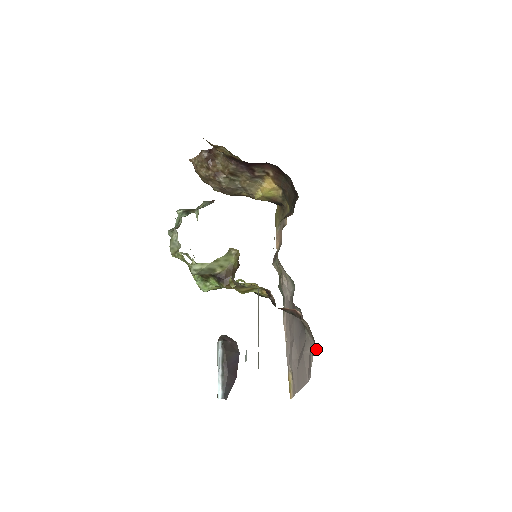
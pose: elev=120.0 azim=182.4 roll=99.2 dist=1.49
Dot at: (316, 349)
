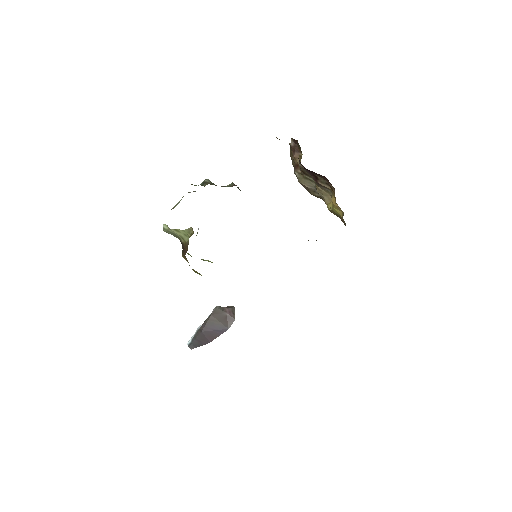
Dot at: occluded
